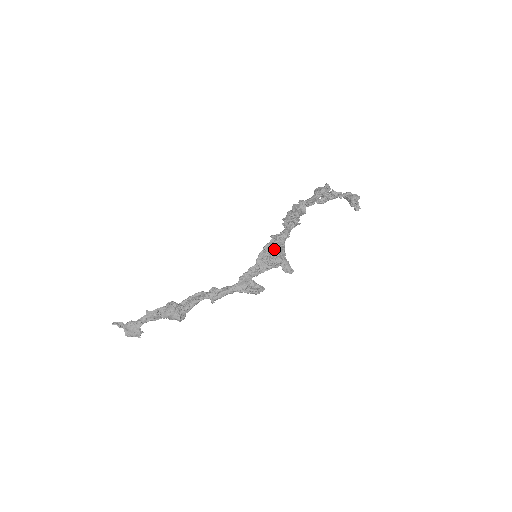
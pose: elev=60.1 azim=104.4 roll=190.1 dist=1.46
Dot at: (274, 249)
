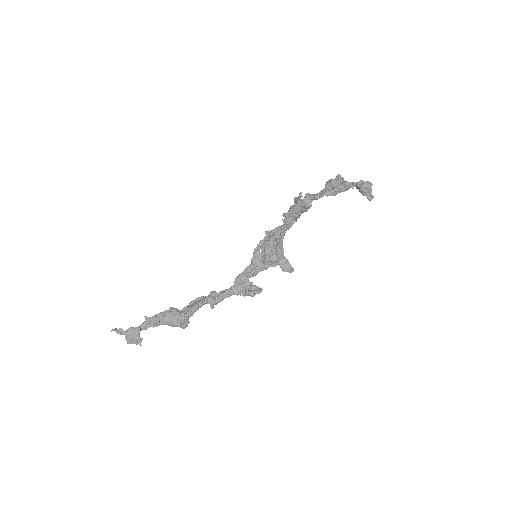
Dot at: (268, 246)
